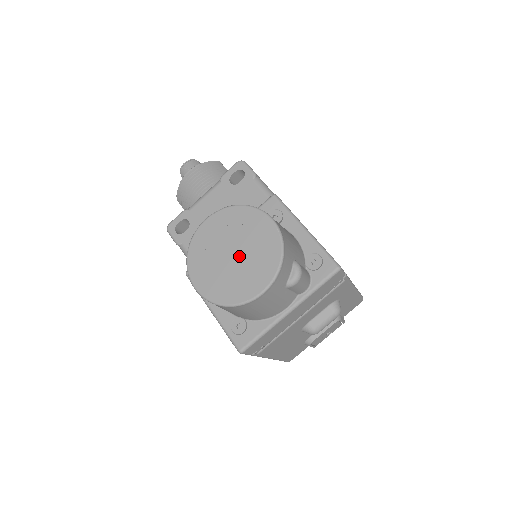
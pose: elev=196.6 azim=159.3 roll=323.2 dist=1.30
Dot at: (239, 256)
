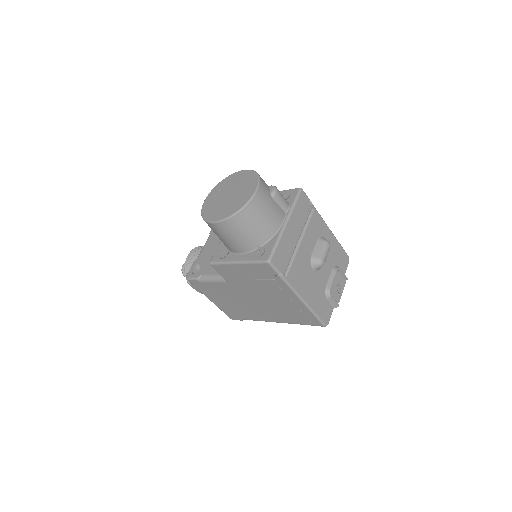
Dot at: (233, 192)
